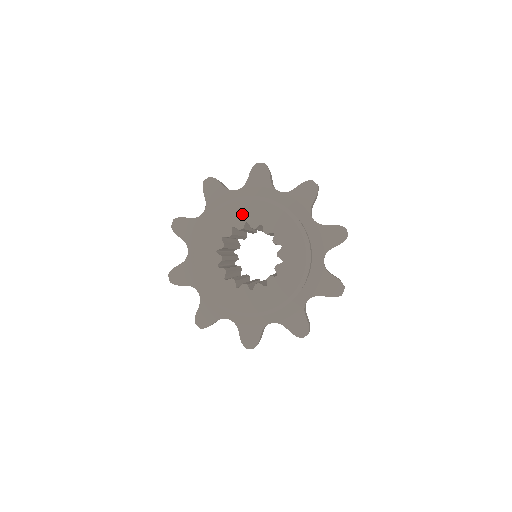
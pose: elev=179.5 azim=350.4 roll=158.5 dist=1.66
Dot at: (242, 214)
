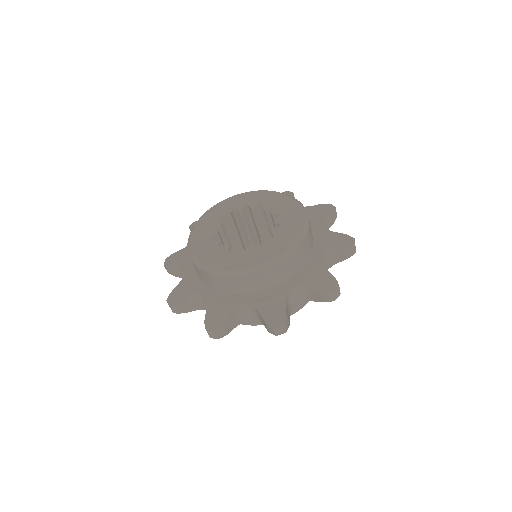
Dot at: (276, 202)
